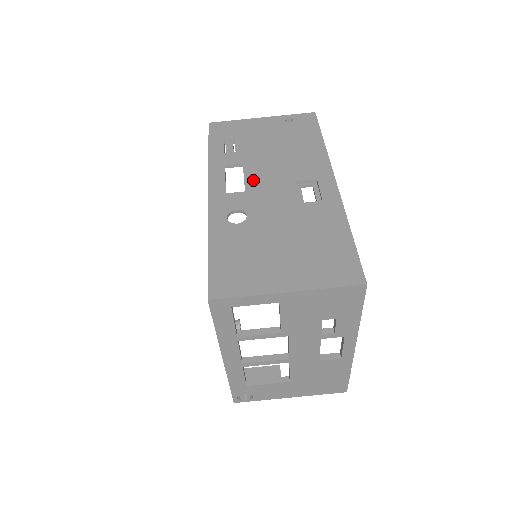
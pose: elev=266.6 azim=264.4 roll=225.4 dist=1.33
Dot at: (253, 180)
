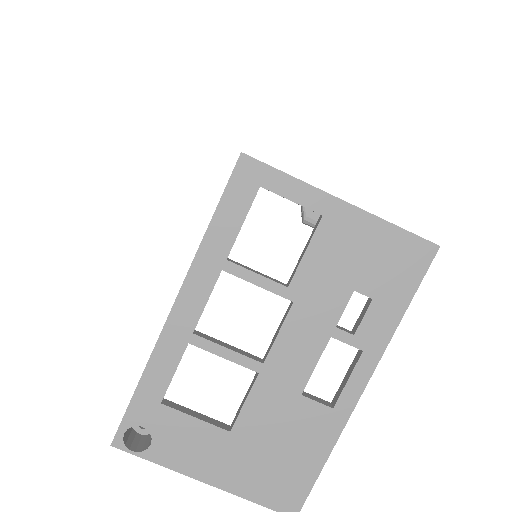
Dot at: occluded
